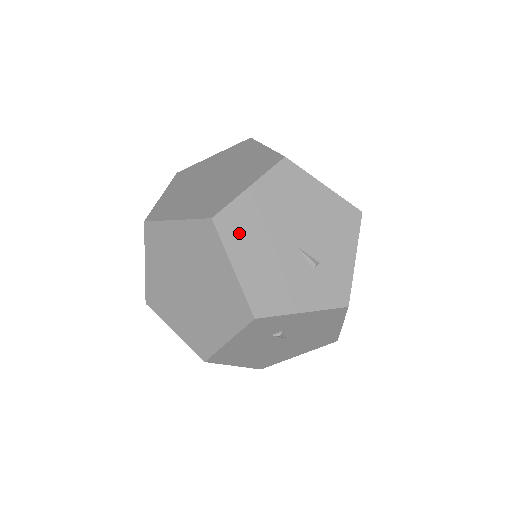
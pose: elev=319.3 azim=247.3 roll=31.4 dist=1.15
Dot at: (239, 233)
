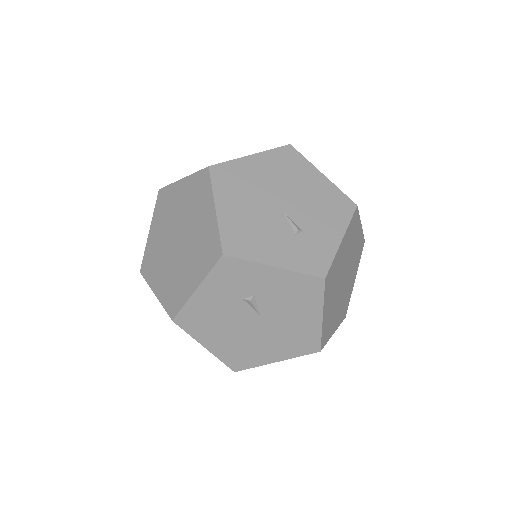
Dot at: (230, 184)
